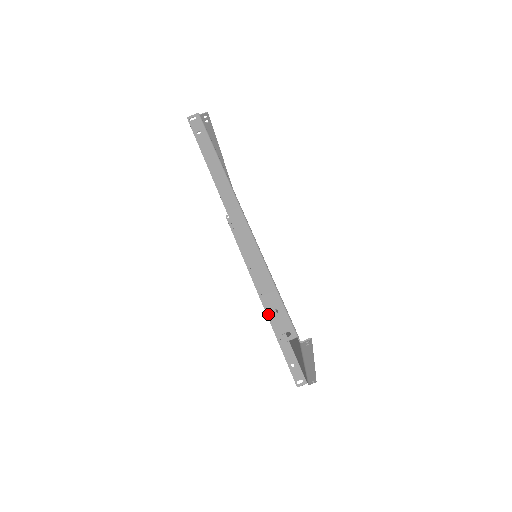
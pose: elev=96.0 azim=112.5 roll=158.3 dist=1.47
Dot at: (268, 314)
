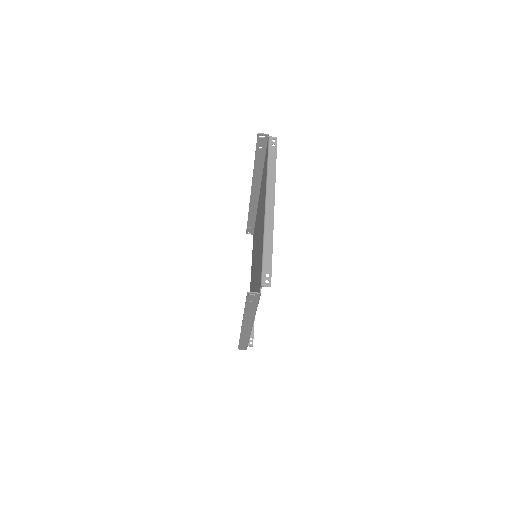
Dot at: (251, 205)
